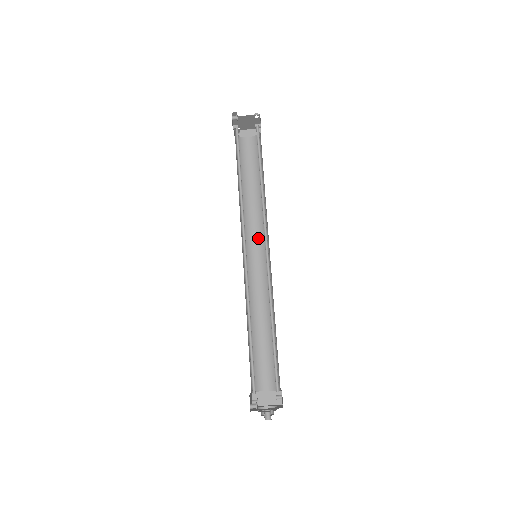
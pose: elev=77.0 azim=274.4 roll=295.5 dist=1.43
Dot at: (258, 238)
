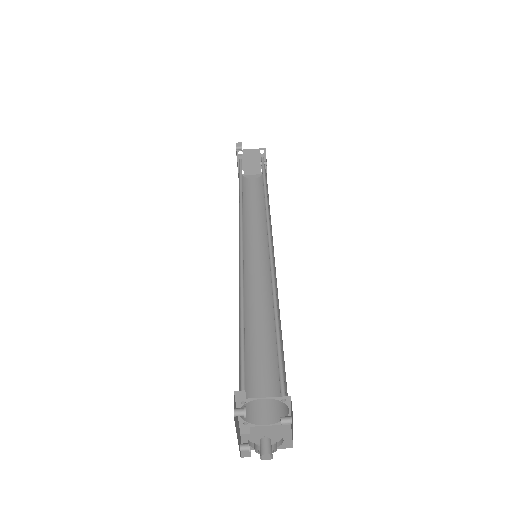
Dot at: (260, 251)
